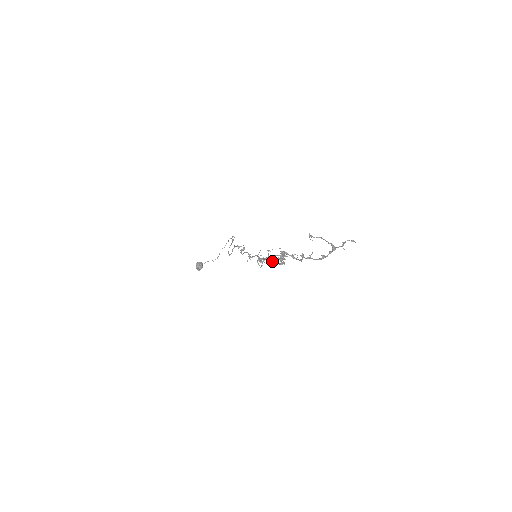
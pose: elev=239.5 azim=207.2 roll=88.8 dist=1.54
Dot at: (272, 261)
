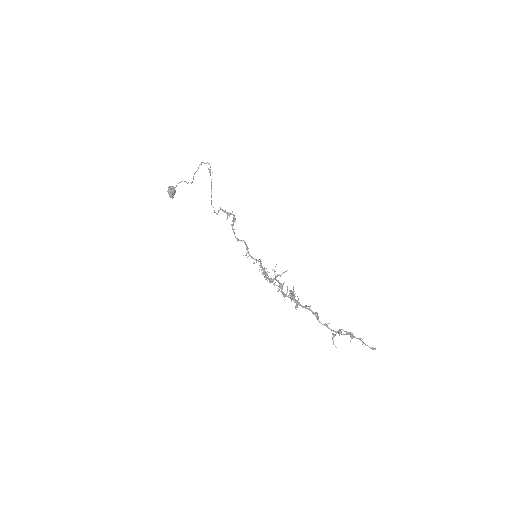
Dot at: occluded
